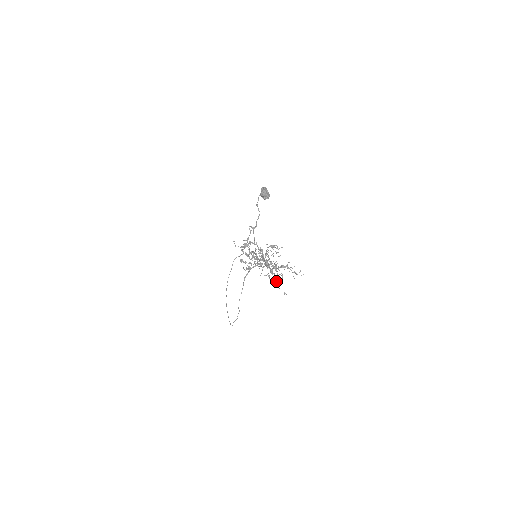
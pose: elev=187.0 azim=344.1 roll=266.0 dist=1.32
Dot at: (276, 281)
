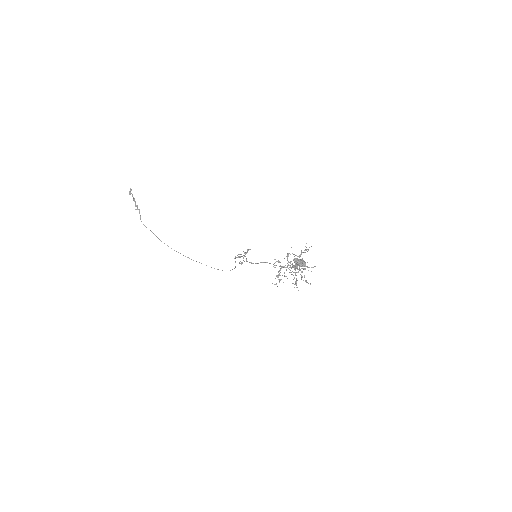
Dot at: occluded
